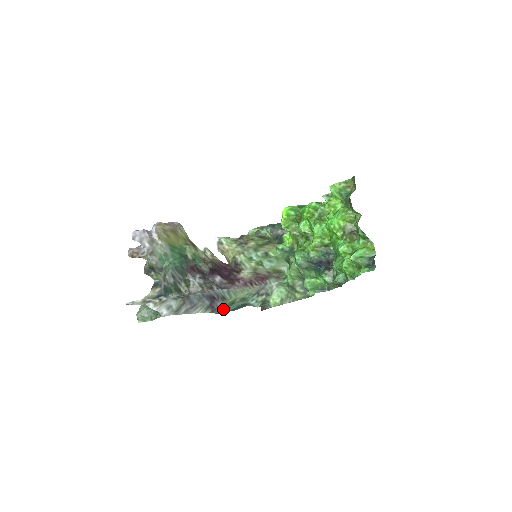
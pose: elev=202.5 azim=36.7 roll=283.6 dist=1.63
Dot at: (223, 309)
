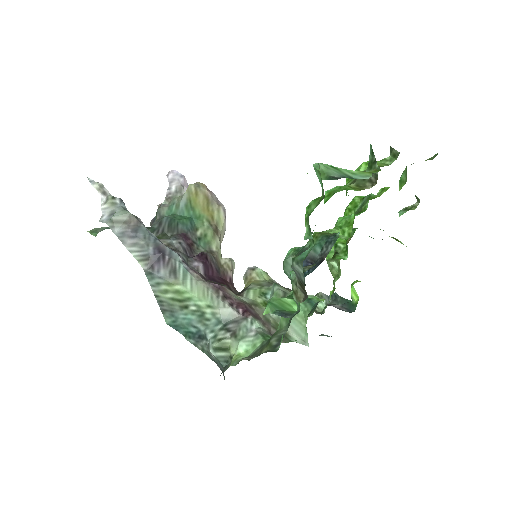
Dot at: (167, 300)
